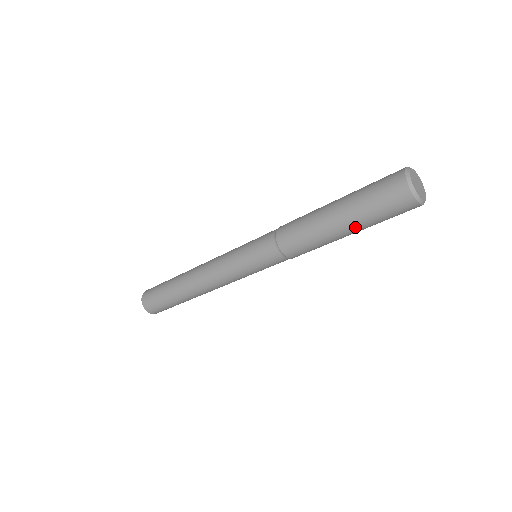
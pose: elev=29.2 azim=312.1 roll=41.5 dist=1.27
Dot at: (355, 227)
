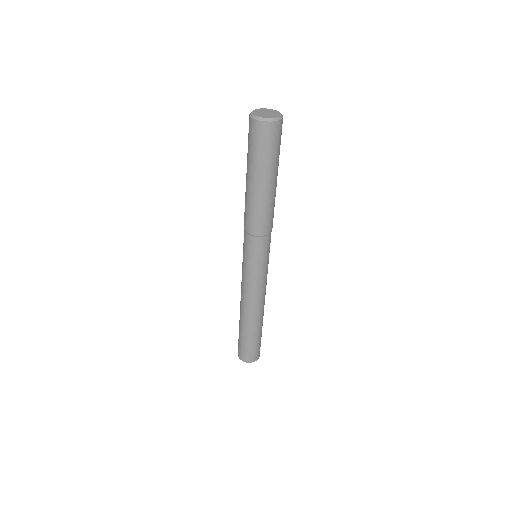
Dot at: (273, 173)
